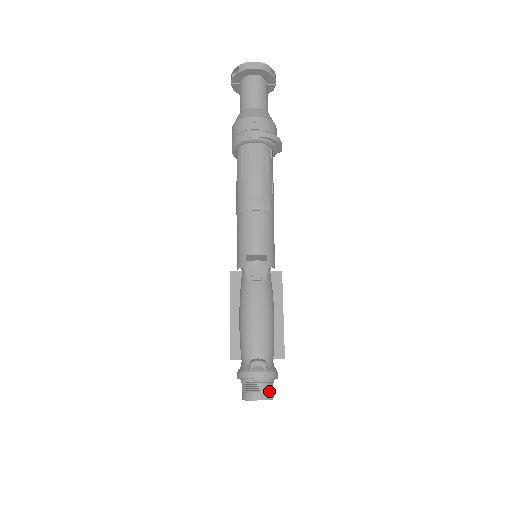
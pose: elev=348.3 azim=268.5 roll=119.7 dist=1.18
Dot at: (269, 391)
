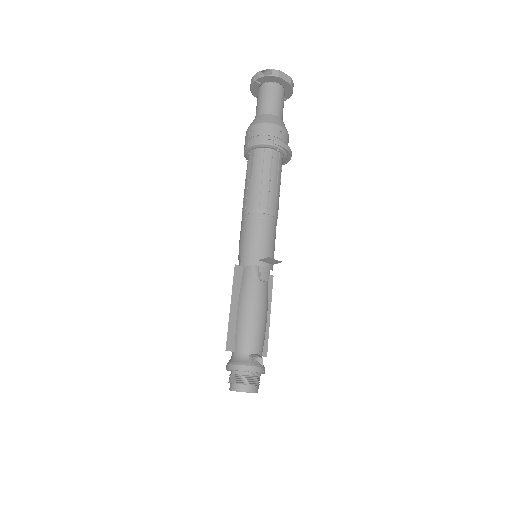
Dot at: occluded
